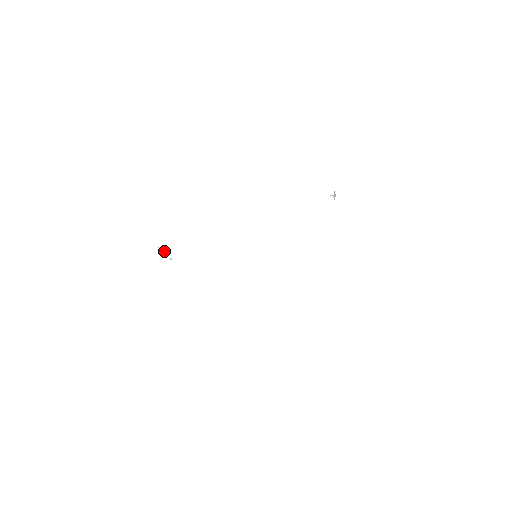
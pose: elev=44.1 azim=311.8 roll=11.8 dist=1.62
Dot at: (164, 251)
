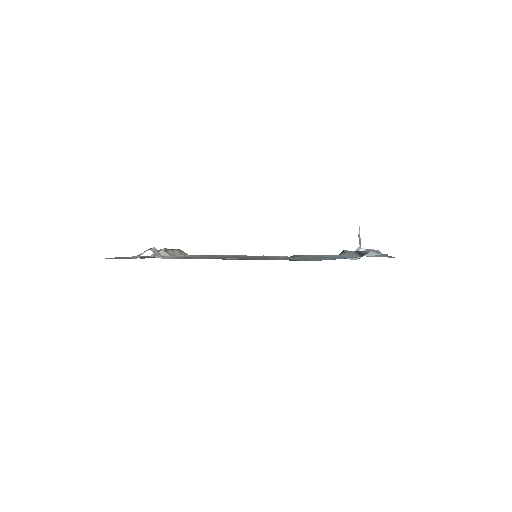
Dot at: (154, 248)
